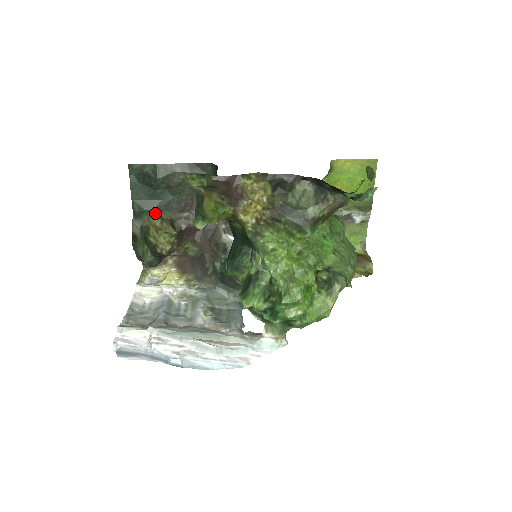
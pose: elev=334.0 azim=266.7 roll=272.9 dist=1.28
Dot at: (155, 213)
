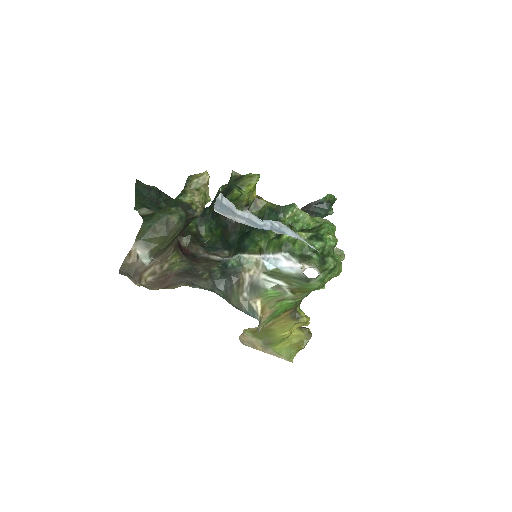
Dot at: occluded
